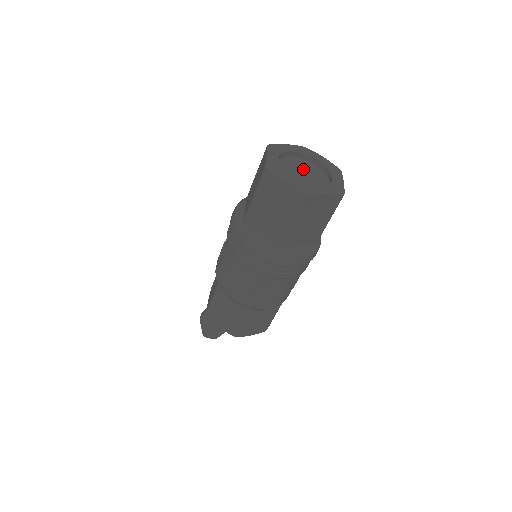
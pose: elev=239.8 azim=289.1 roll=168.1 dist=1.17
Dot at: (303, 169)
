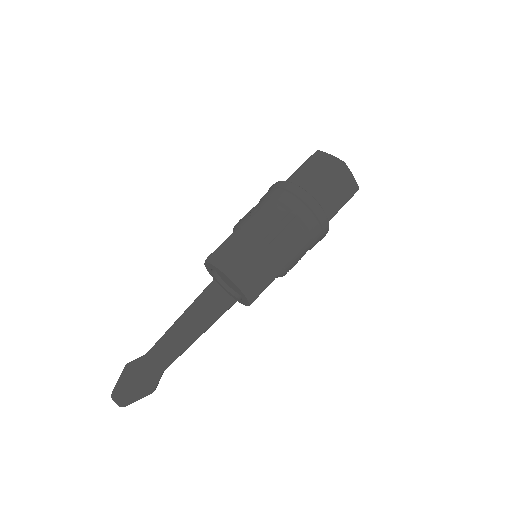
Dot at: occluded
